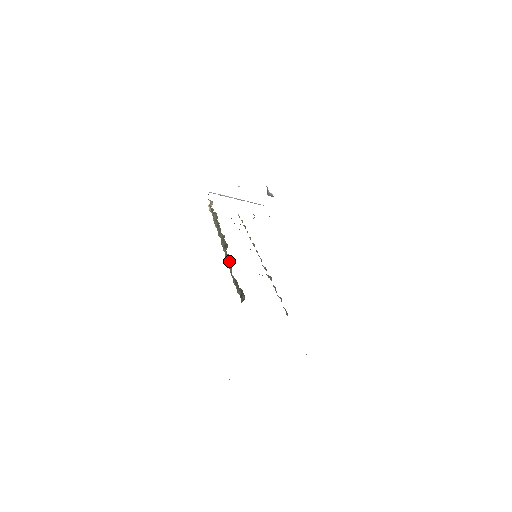
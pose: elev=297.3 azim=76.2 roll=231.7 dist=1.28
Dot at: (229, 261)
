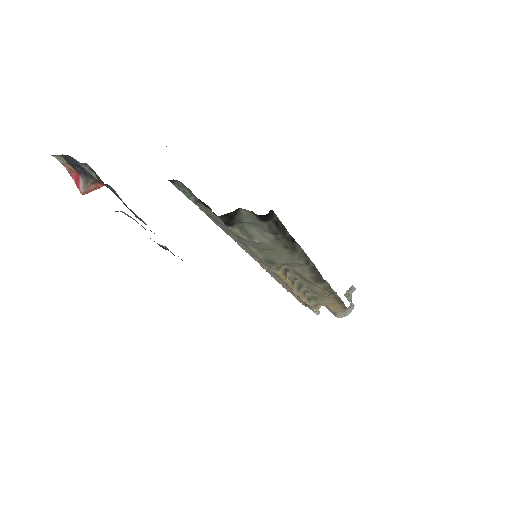
Dot at: occluded
